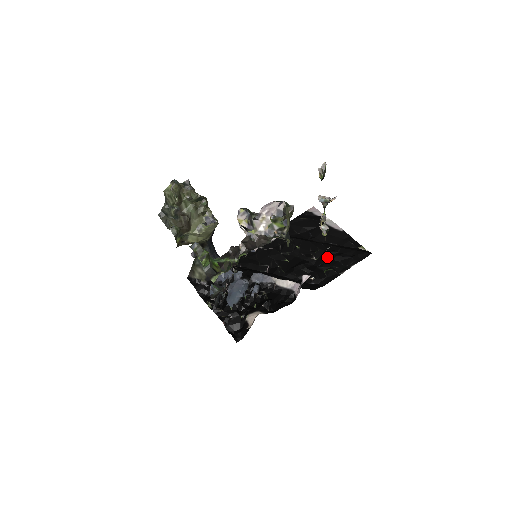
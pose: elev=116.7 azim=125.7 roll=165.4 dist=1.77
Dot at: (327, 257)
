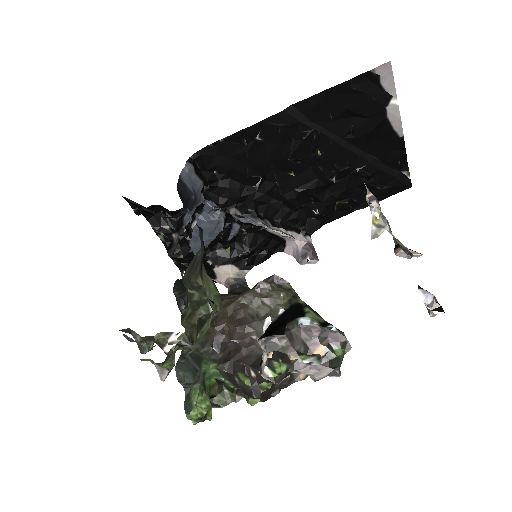
Dot at: (352, 181)
